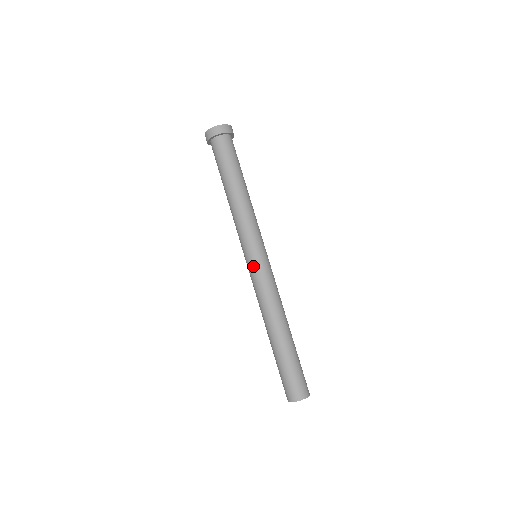
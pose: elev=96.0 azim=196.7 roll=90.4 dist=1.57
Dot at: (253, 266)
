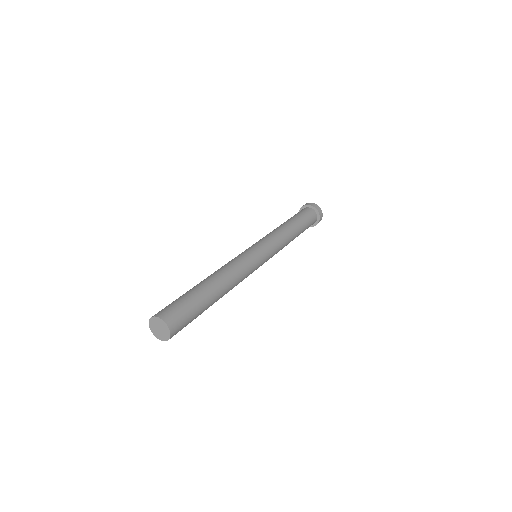
Dot at: (253, 251)
